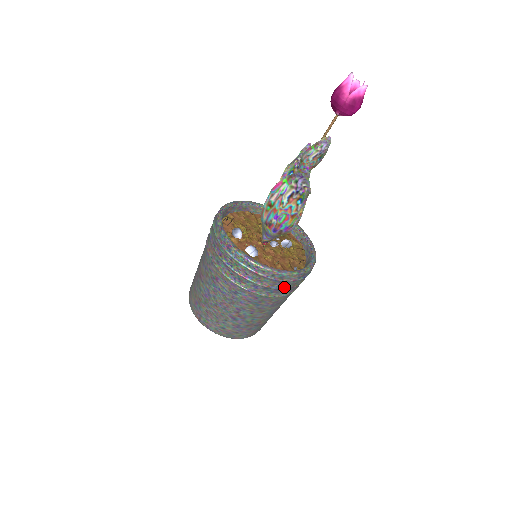
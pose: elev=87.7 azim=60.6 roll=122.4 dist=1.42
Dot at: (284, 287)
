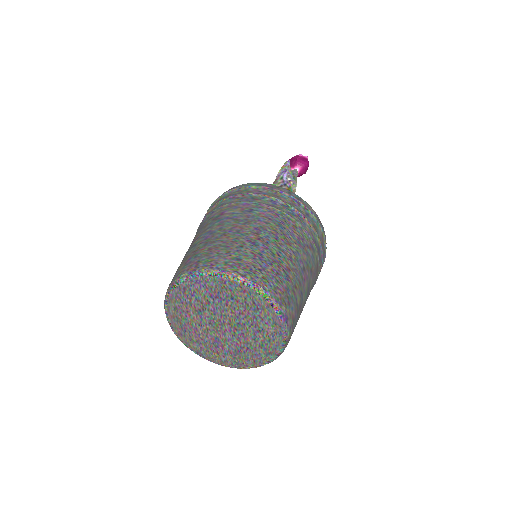
Dot at: (305, 216)
